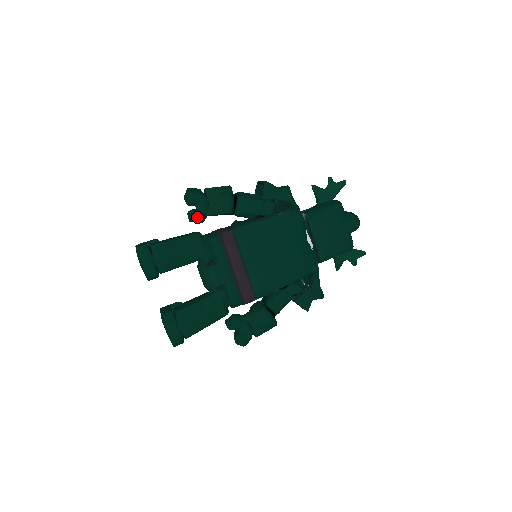
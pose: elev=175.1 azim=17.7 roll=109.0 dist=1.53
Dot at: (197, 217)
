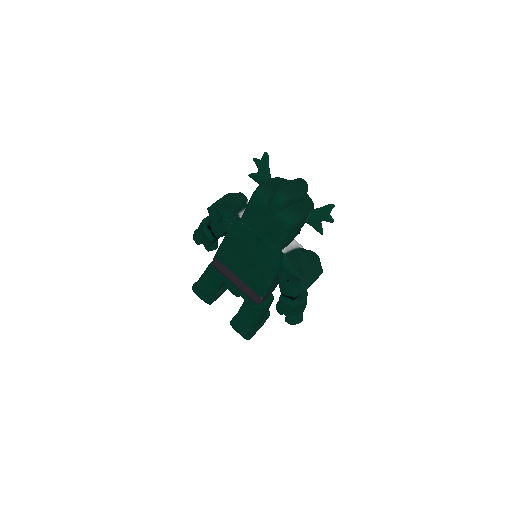
Dot at: (208, 250)
